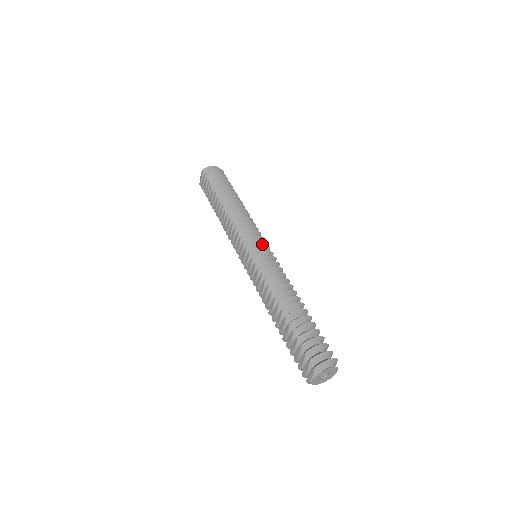
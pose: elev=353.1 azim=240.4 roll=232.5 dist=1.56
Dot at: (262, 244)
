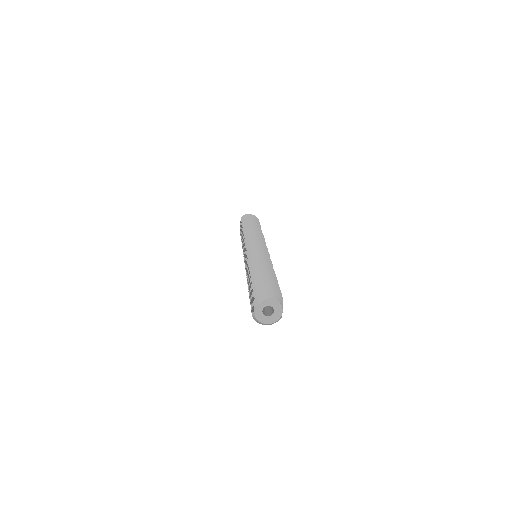
Dot at: occluded
